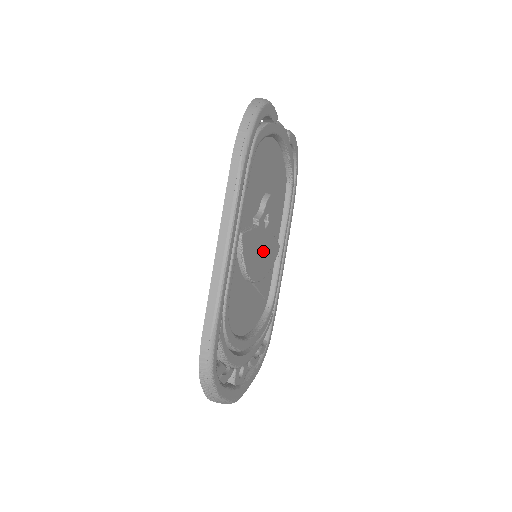
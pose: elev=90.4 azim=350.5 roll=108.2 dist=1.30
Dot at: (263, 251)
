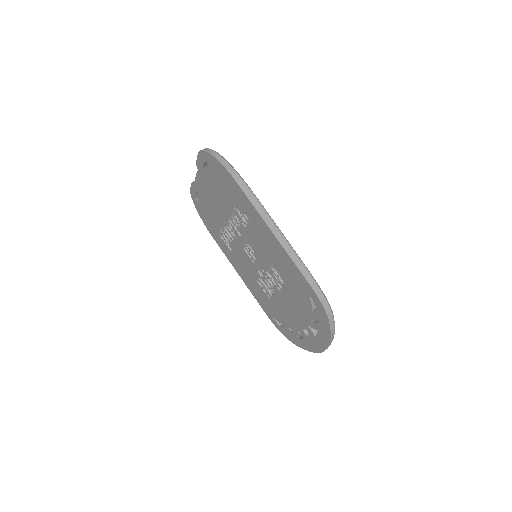
Dot at: occluded
